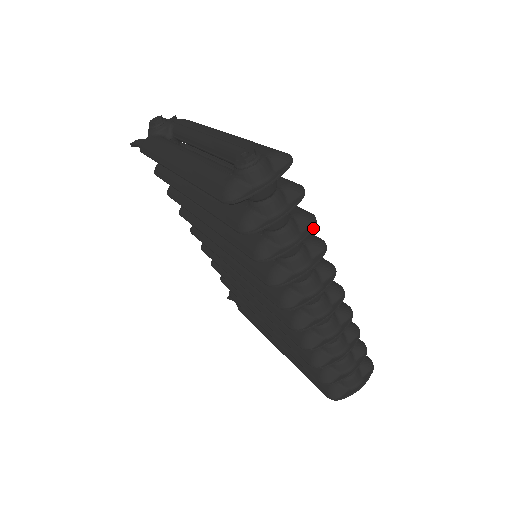
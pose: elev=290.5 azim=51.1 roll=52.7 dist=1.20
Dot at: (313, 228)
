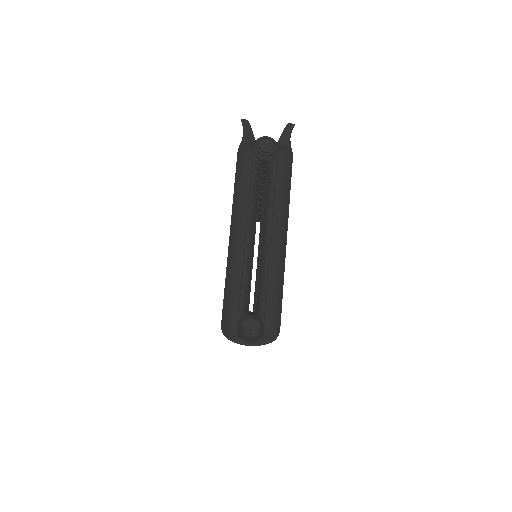
Dot at: occluded
